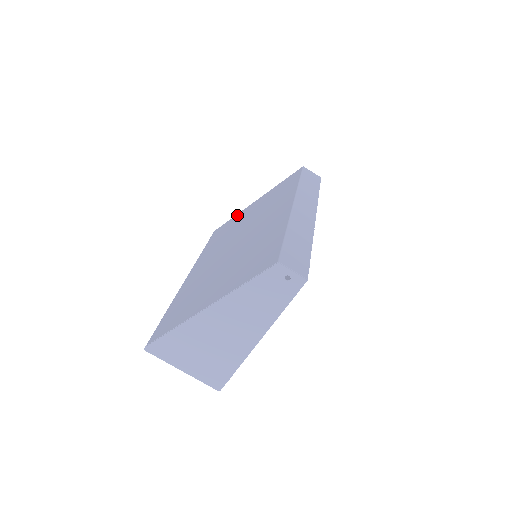
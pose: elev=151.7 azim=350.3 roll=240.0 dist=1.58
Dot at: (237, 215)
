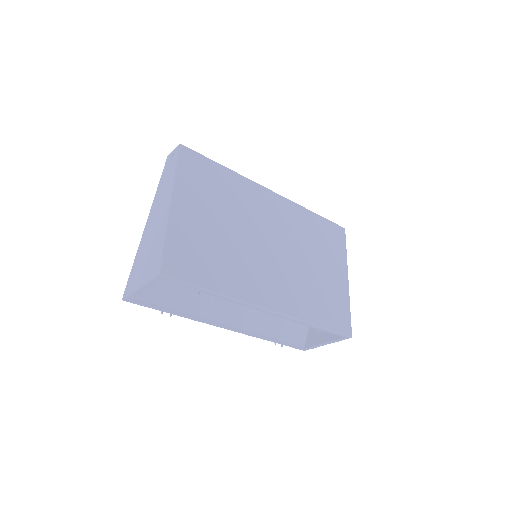
Dot at: occluded
